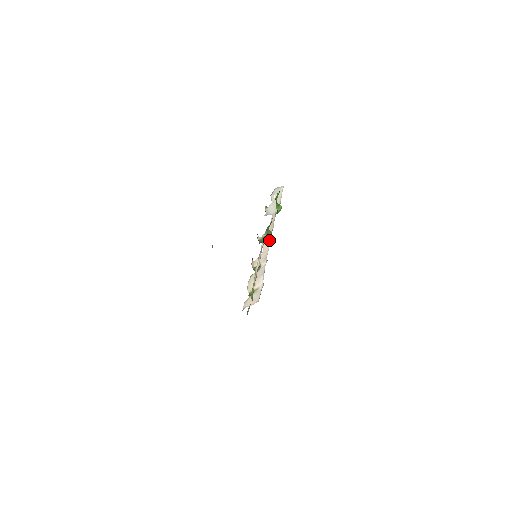
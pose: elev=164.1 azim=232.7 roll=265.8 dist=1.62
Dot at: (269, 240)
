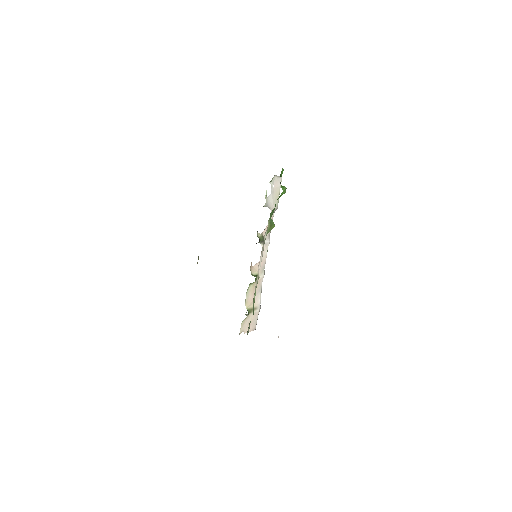
Dot at: (267, 244)
